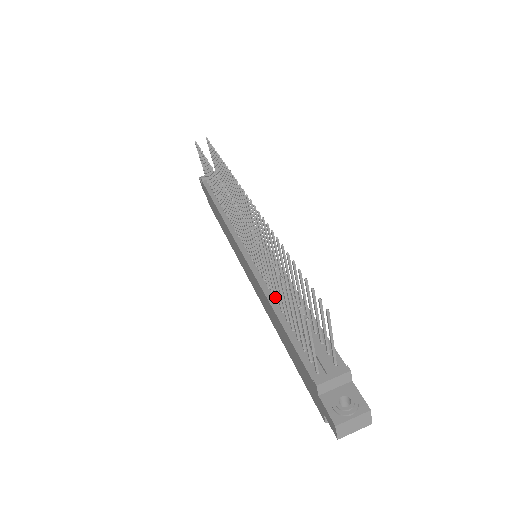
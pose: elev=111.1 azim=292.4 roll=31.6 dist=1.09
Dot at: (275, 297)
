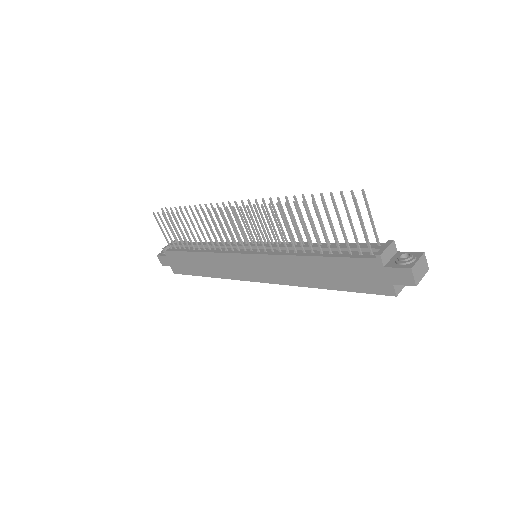
Dot at: (302, 246)
